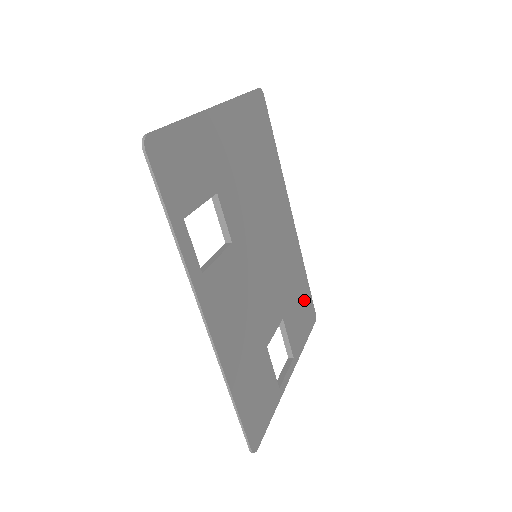
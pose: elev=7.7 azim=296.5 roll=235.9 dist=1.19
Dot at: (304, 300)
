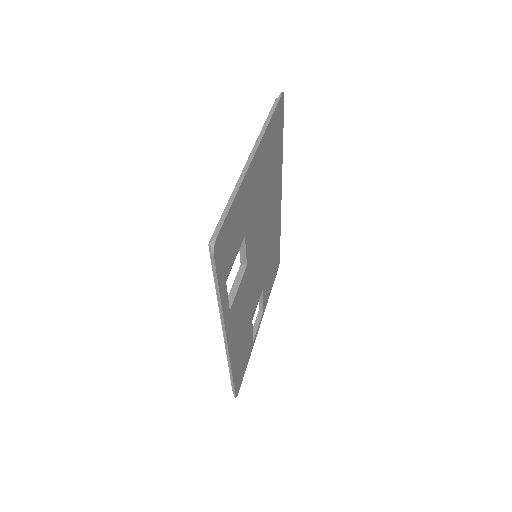
Dot at: (276, 259)
